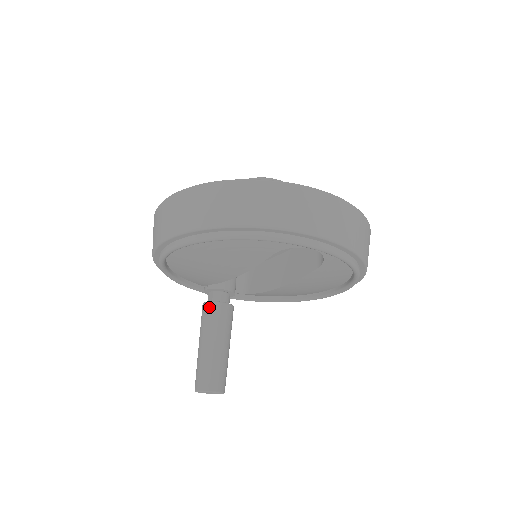
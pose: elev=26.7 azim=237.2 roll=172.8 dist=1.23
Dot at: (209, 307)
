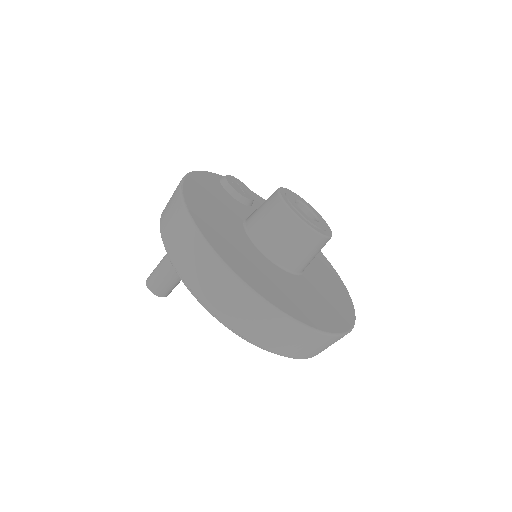
Dot at: occluded
